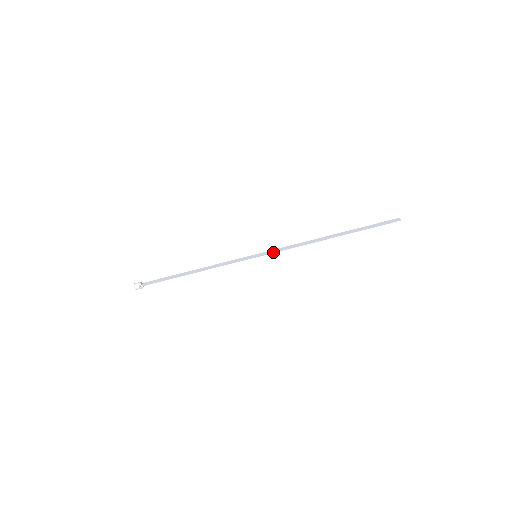
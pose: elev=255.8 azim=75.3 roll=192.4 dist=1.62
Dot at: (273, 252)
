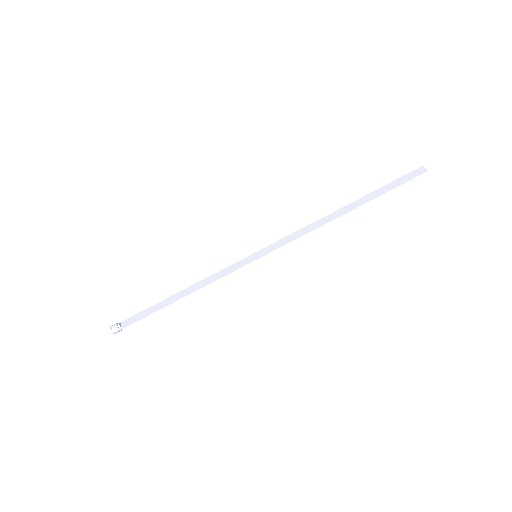
Dot at: (277, 247)
